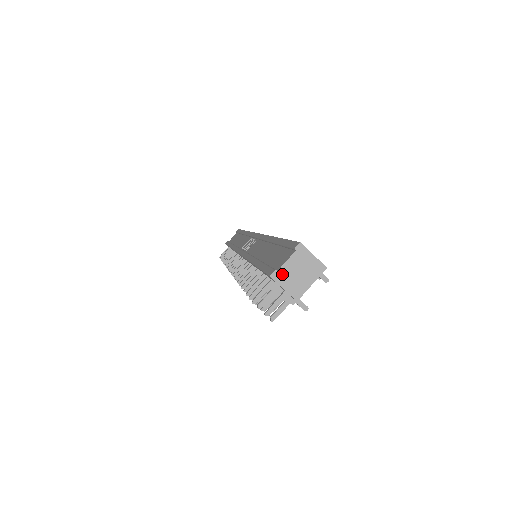
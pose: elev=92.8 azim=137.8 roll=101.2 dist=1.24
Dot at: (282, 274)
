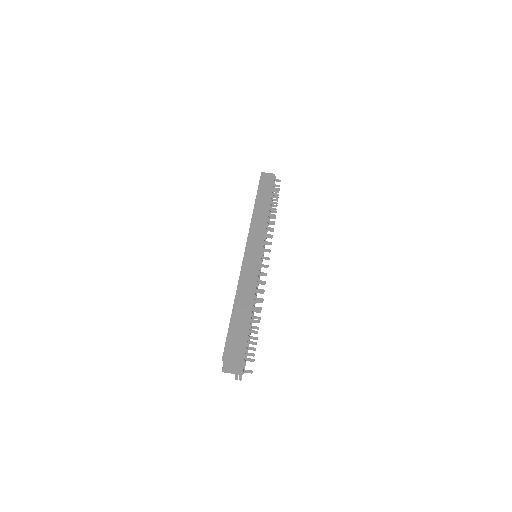
Dot at: (226, 370)
